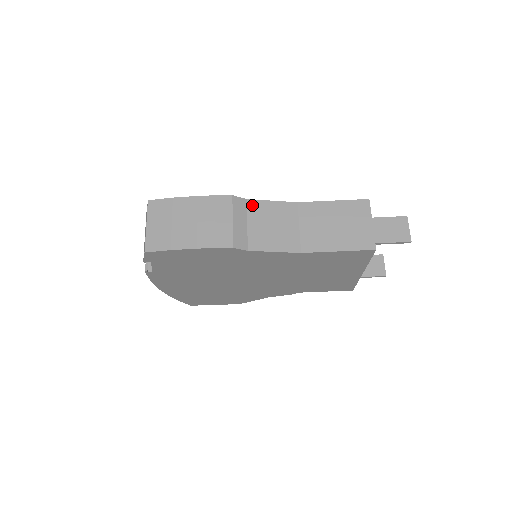
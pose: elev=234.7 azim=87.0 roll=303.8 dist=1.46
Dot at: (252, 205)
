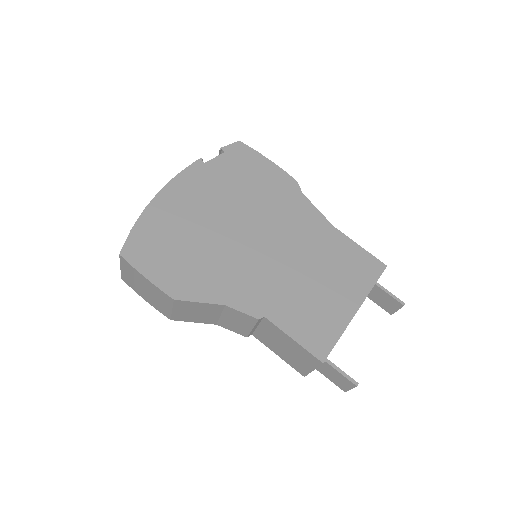
Dot at: occluded
